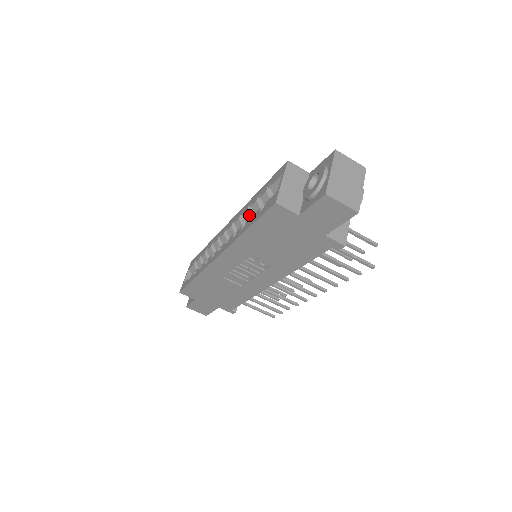
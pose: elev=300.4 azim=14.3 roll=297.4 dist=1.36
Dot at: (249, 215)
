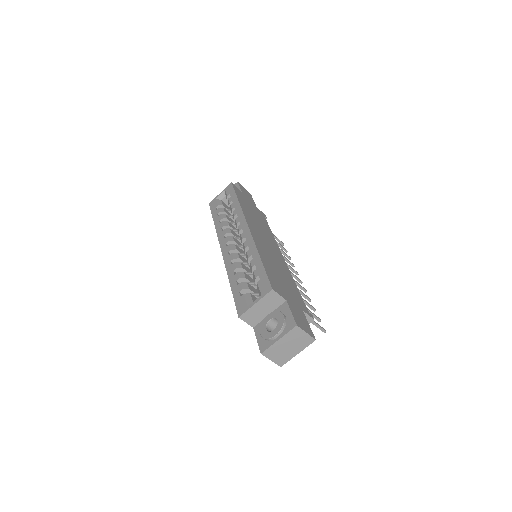
Dot at: (248, 261)
